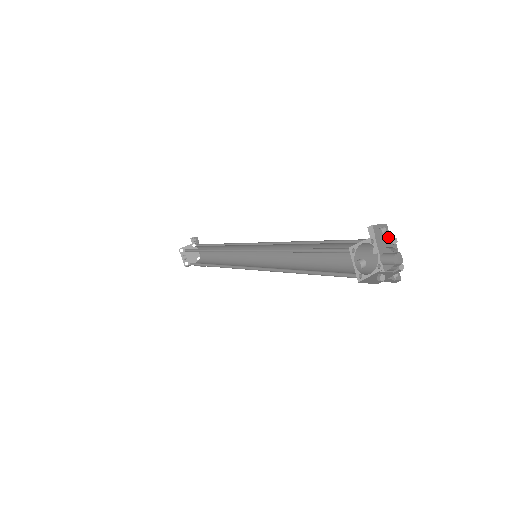
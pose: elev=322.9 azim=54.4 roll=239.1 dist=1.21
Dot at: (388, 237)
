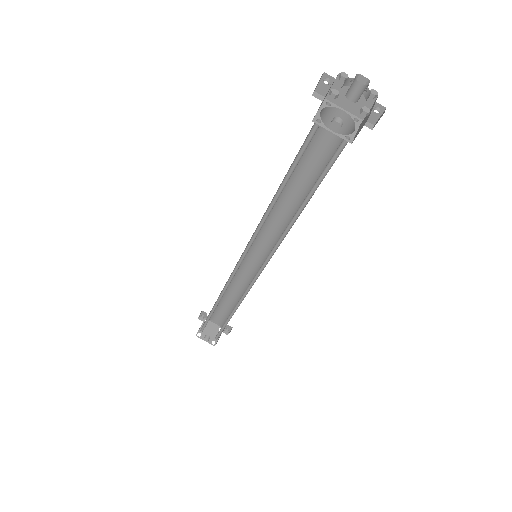
Dot at: (337, 83)
